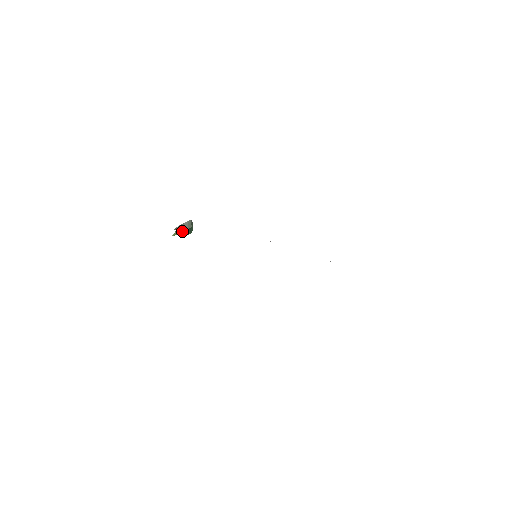
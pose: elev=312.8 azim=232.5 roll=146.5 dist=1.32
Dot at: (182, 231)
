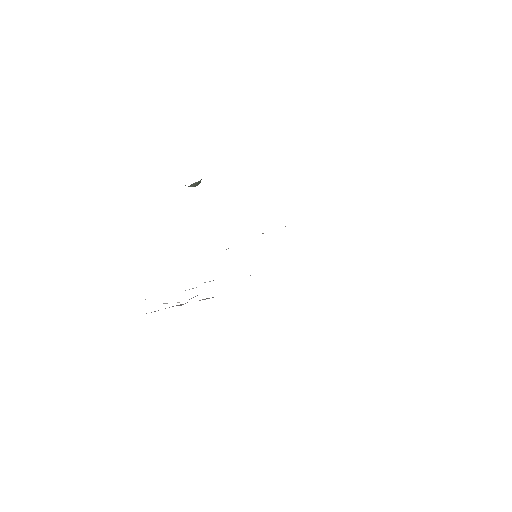
Dot at: occluded
